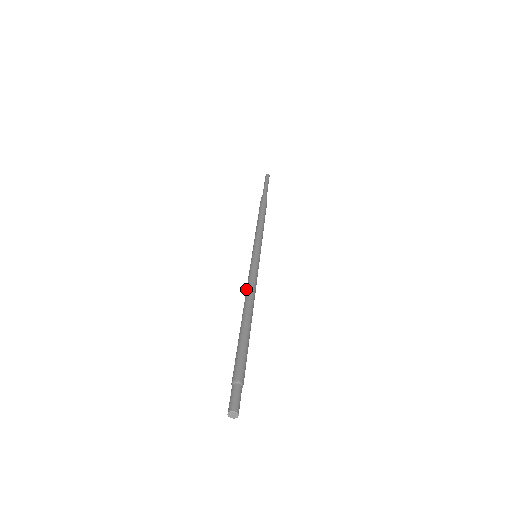
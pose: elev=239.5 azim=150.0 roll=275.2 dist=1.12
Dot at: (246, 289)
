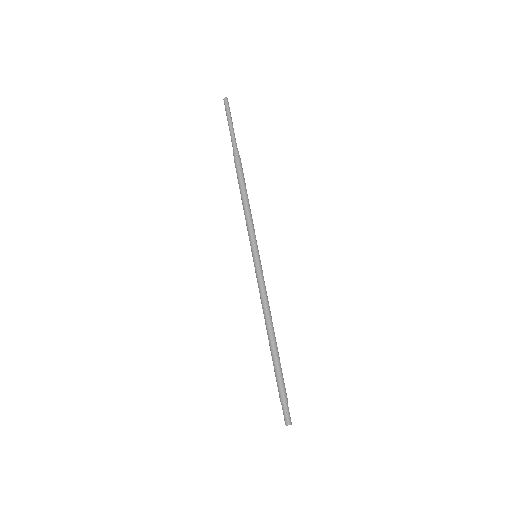
Dot at: (265, 304)
